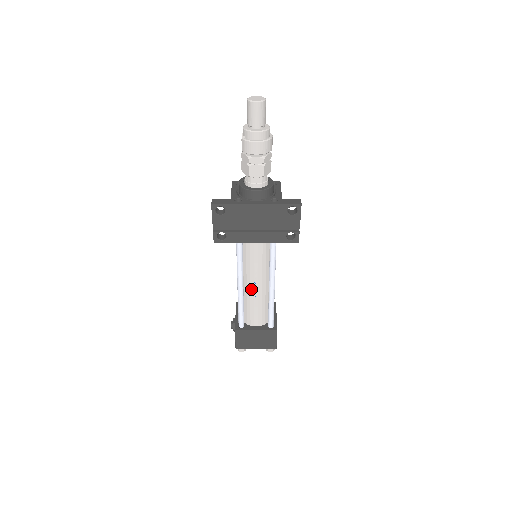
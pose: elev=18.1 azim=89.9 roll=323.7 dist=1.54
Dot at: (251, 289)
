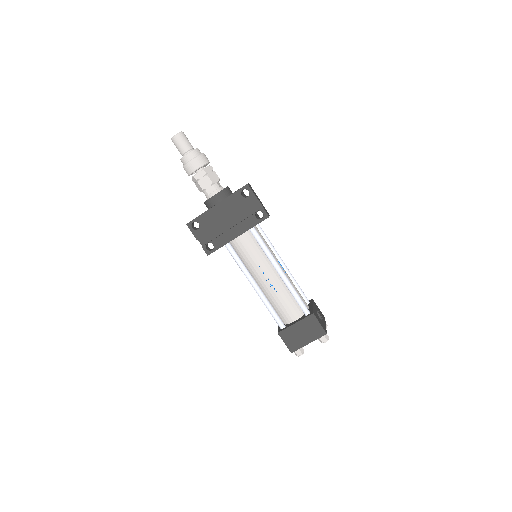
Dot at: (266, 285)
